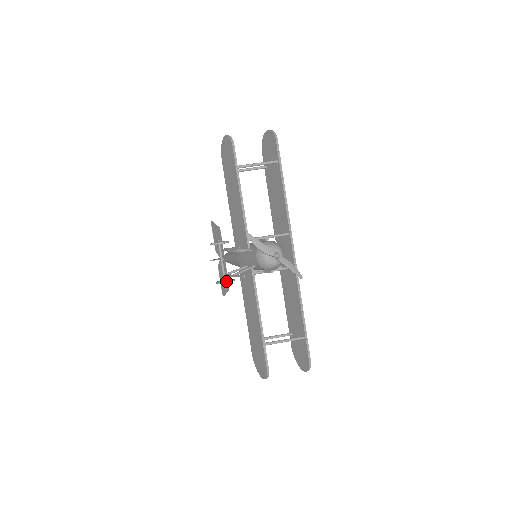
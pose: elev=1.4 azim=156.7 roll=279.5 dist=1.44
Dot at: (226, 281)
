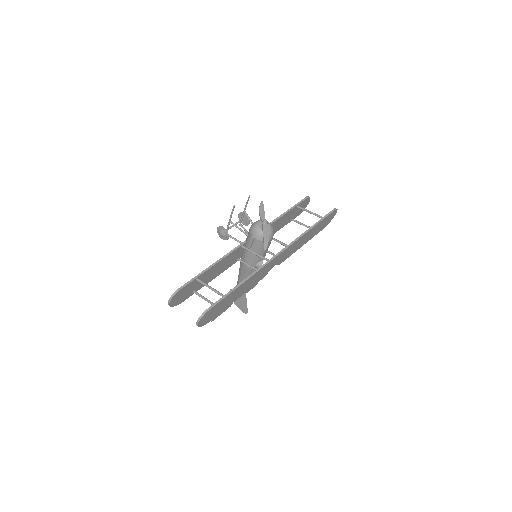
Dot at: (223, 227)
